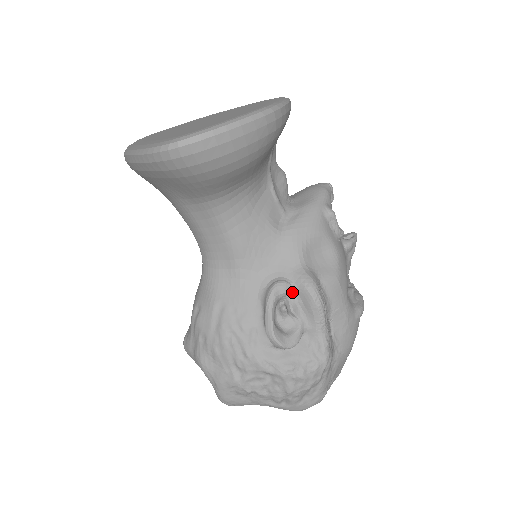
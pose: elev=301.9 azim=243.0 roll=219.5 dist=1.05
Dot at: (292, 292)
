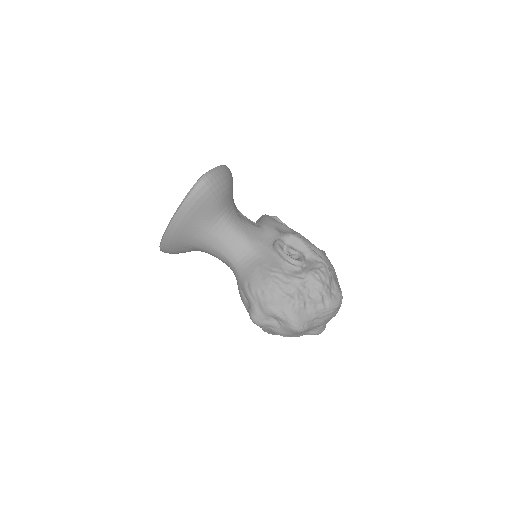
Dot at: (285, 243)
